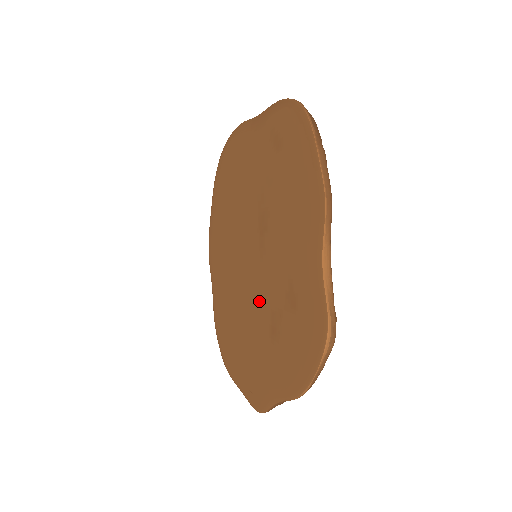
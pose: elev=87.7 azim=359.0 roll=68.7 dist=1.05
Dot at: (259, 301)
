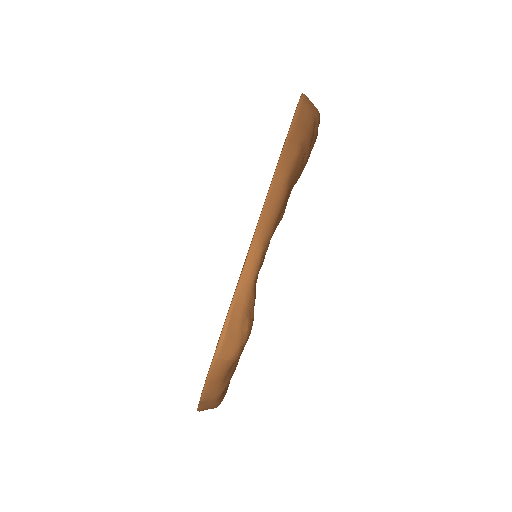
Dot at: occluded
